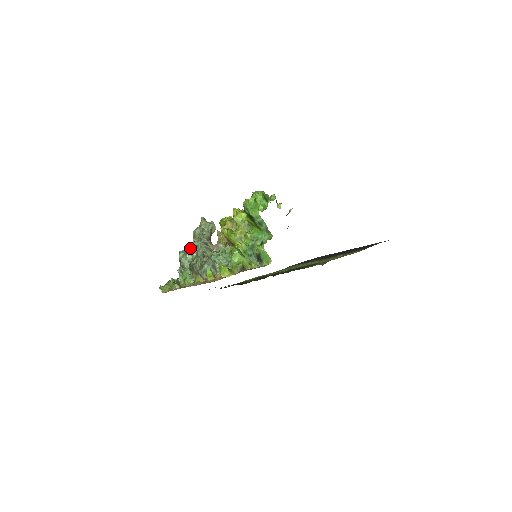
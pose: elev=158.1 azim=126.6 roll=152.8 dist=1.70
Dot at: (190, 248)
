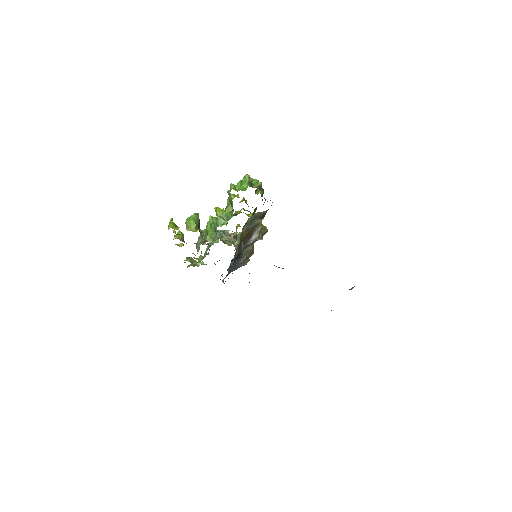
Dot at: occluded
